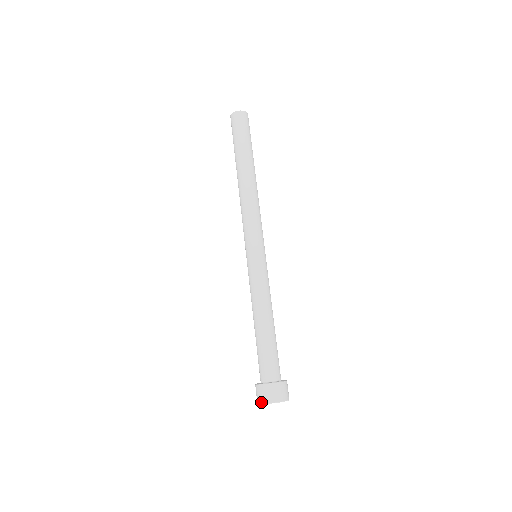
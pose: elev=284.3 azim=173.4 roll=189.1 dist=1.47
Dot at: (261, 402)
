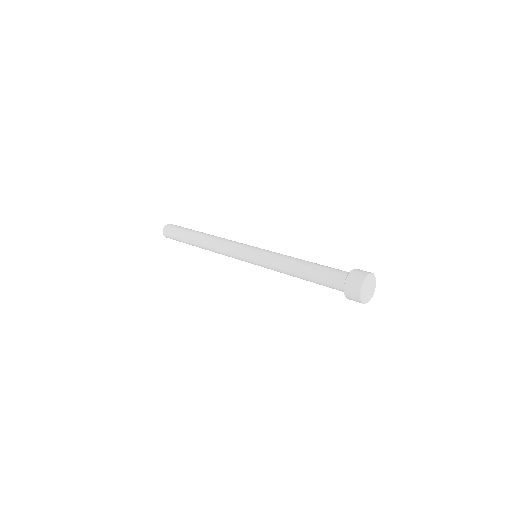
Dot at: (361, 282)
